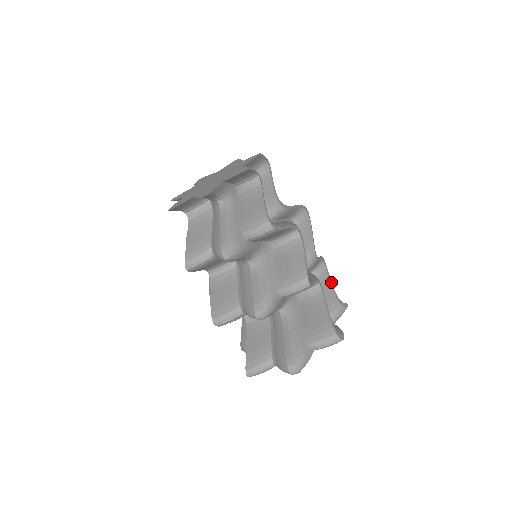
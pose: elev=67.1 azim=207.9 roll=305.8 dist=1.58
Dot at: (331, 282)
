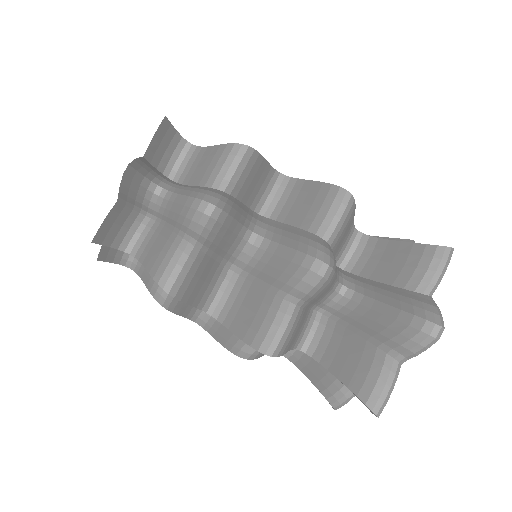
Dot at: occluded
